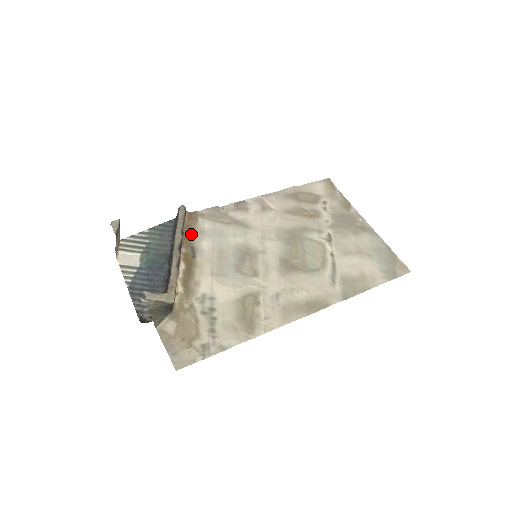
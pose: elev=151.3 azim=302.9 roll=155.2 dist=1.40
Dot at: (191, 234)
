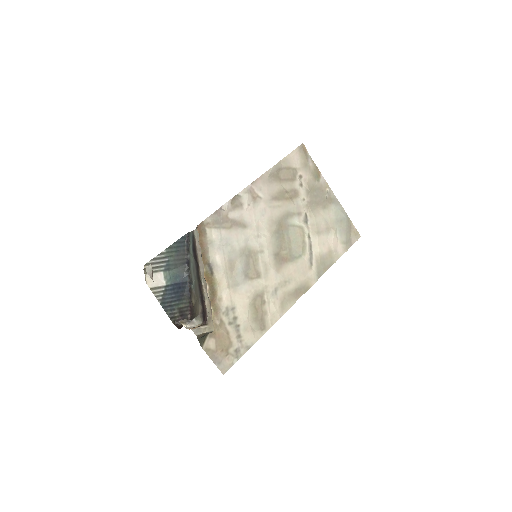
Dot at: (205, 250)
